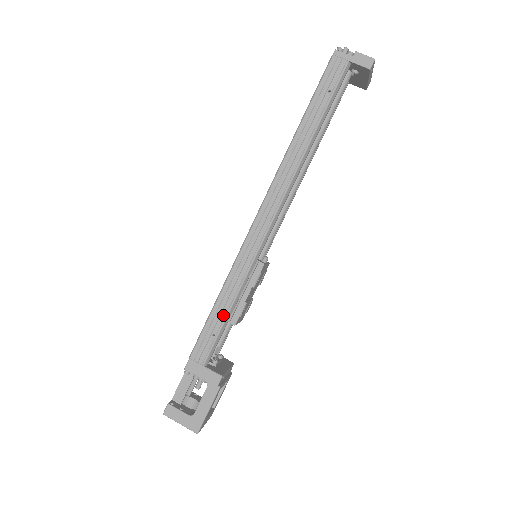
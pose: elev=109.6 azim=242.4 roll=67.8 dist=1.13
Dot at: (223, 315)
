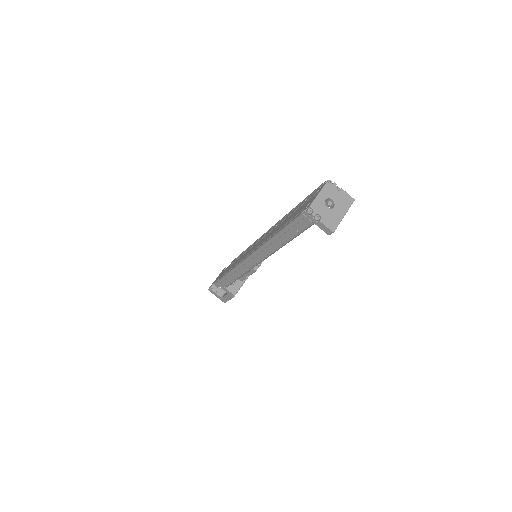
Dot at: (233, 279)
